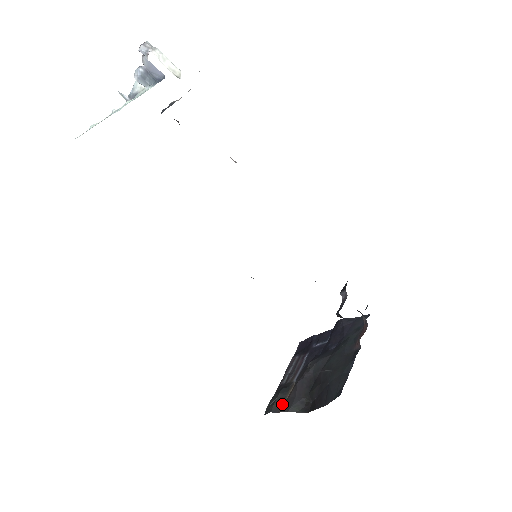
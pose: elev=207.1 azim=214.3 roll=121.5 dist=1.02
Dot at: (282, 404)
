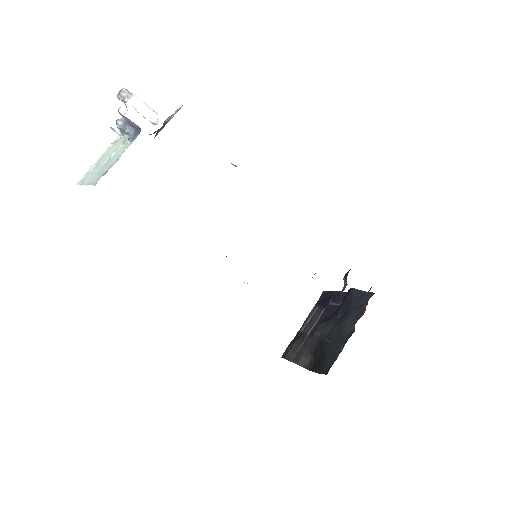
Dot at: (294, 354)
